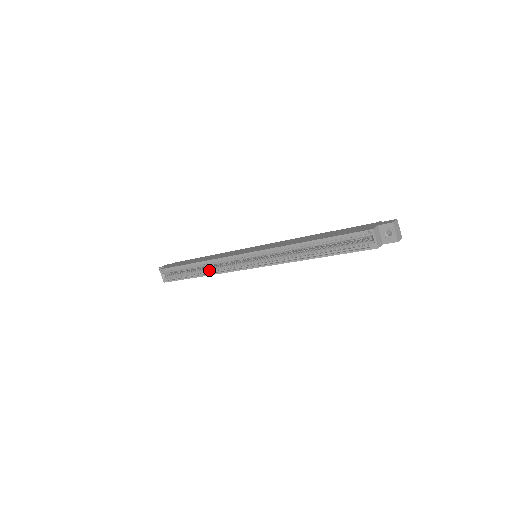
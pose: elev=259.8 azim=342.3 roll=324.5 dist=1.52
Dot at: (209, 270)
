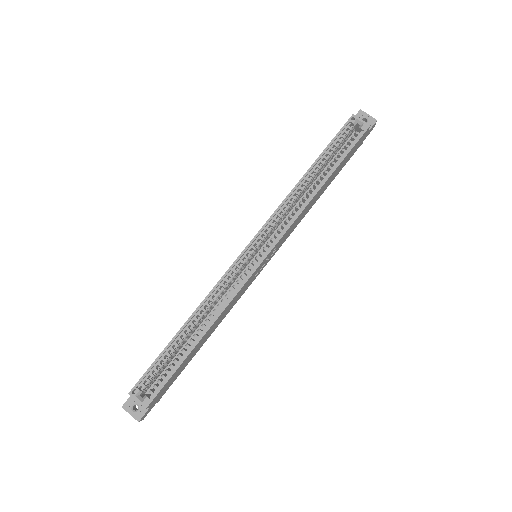
Dot at: (208, 320)
